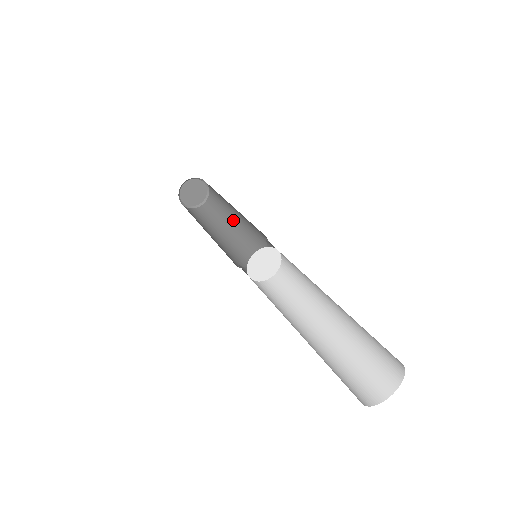
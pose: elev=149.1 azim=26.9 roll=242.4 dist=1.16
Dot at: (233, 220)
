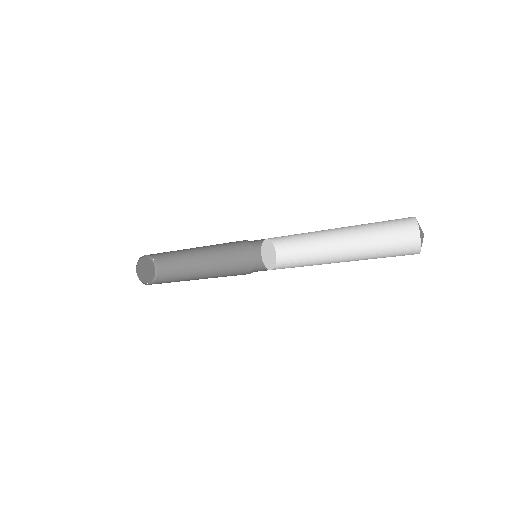
Dot at: (195, 279)
